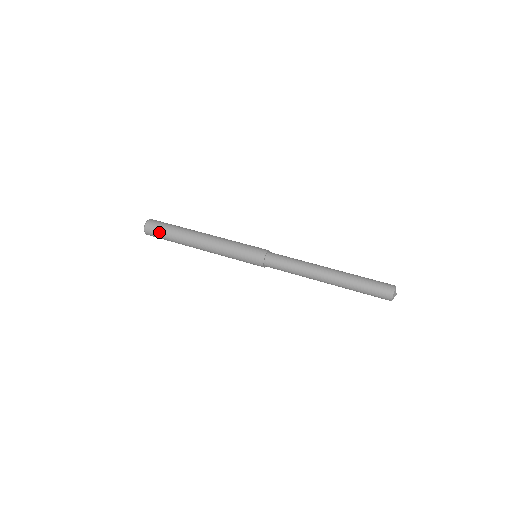
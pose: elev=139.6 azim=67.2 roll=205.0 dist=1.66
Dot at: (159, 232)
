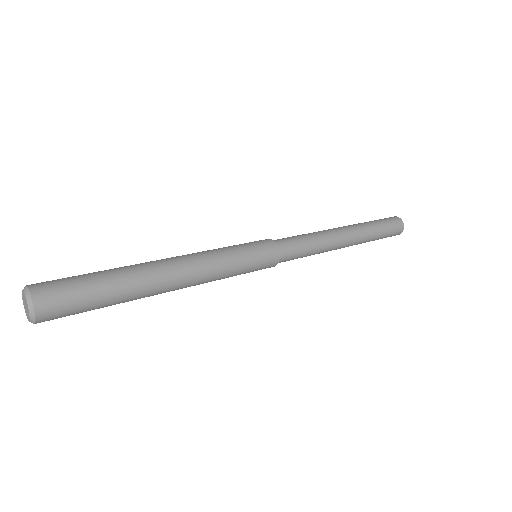
Dot at: (76, 294)
